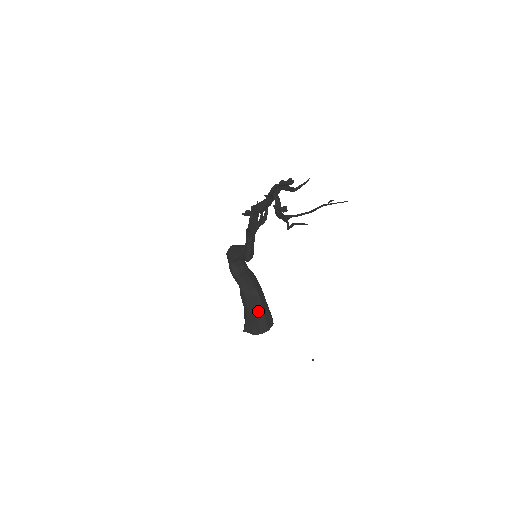
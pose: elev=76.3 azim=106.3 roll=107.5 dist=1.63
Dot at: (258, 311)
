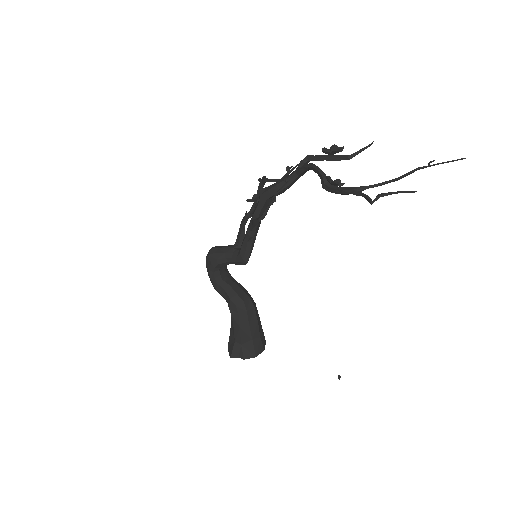
Dot at: (253, 328)
